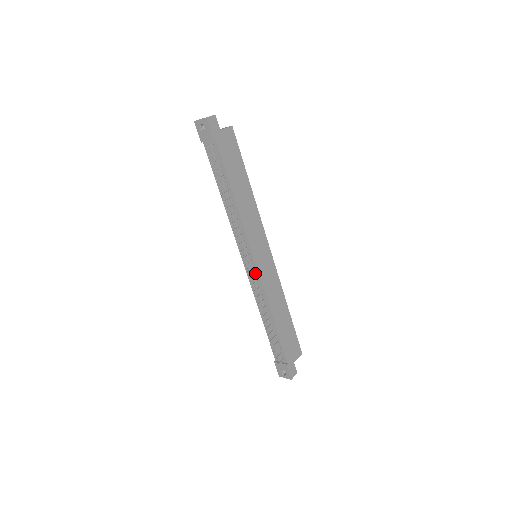
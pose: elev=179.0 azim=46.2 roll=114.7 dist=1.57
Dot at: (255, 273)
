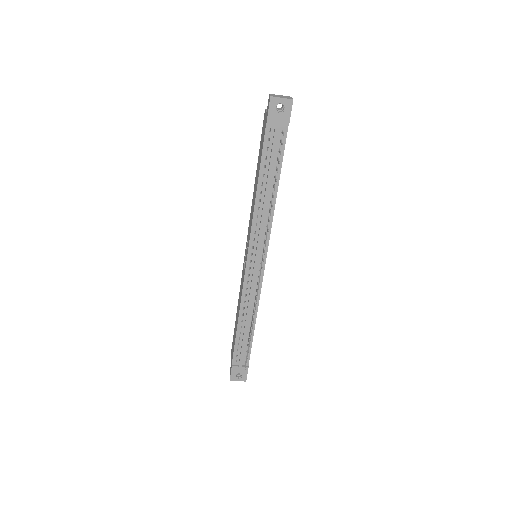
Dot at: (258, 275)
